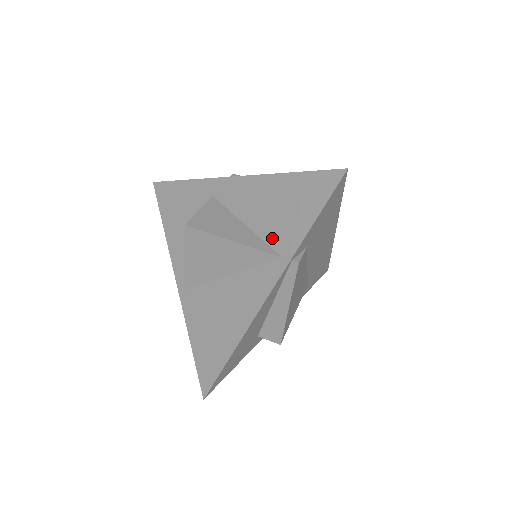
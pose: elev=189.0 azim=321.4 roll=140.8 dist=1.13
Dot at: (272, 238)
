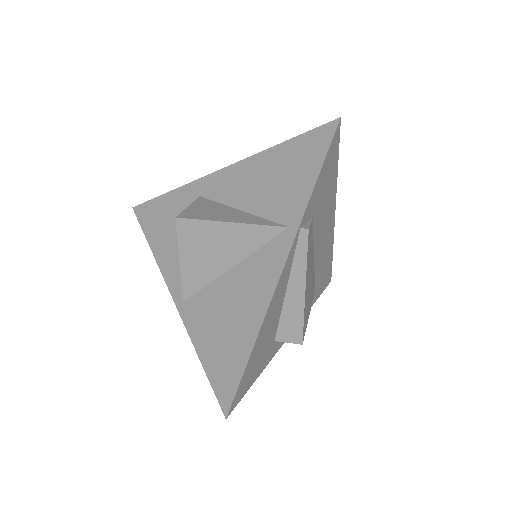
Dot at: (274, 212)
